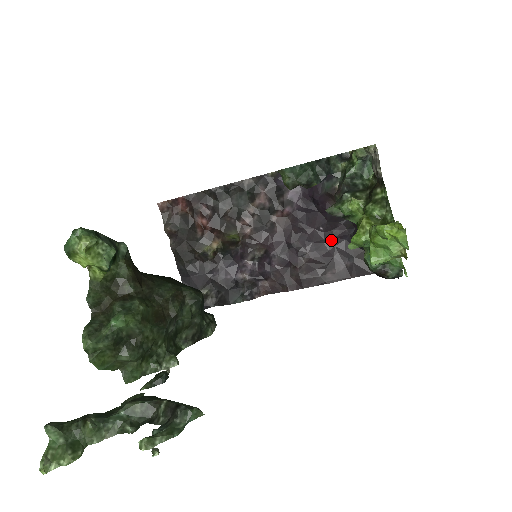
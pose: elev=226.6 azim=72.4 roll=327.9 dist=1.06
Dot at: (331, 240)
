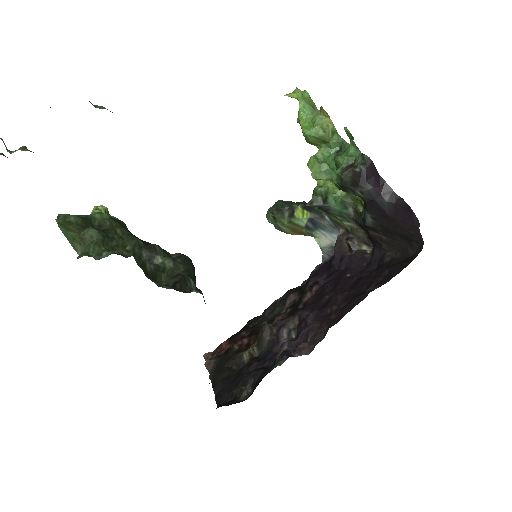
Dot at: (362, 276)
